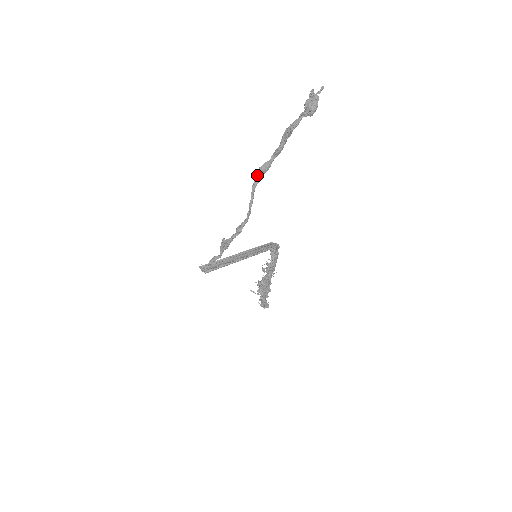
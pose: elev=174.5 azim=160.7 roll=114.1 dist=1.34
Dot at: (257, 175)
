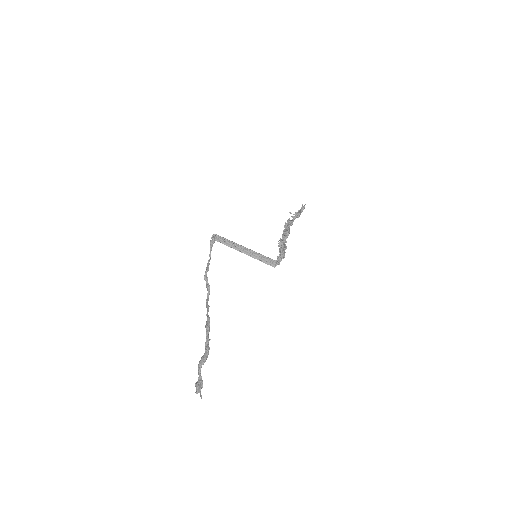
Dot at: (207, 320)
